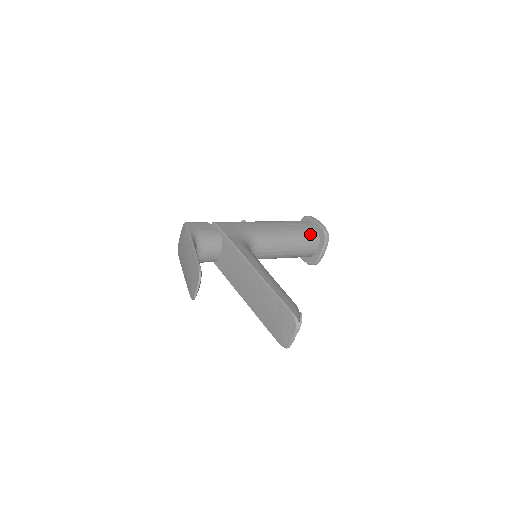
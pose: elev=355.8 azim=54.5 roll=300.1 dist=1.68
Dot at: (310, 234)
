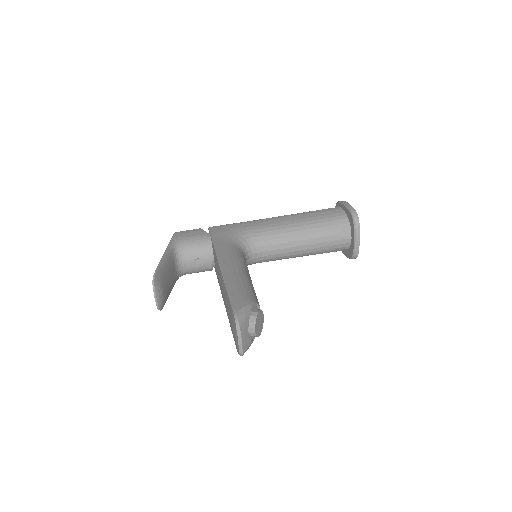
Dot at: (335, 221)
